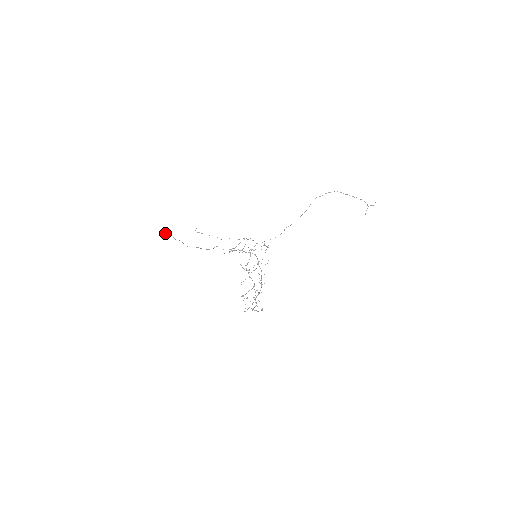
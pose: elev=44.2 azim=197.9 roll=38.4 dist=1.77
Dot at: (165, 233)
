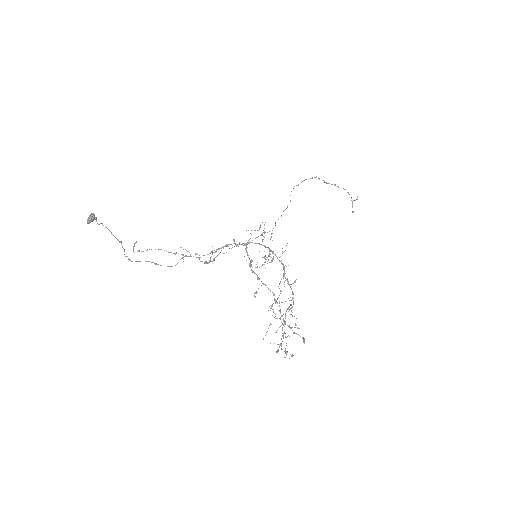
Dot at: (88, 219)
